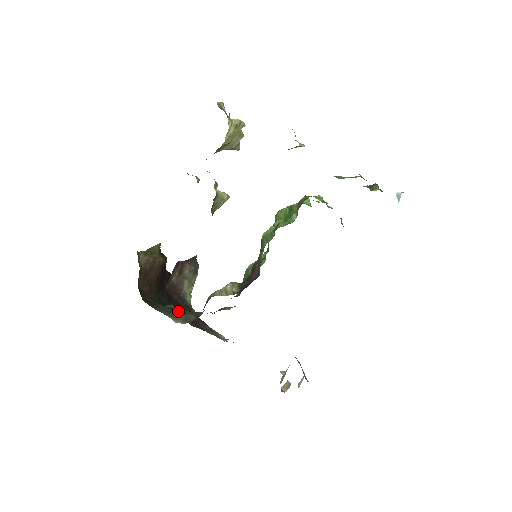
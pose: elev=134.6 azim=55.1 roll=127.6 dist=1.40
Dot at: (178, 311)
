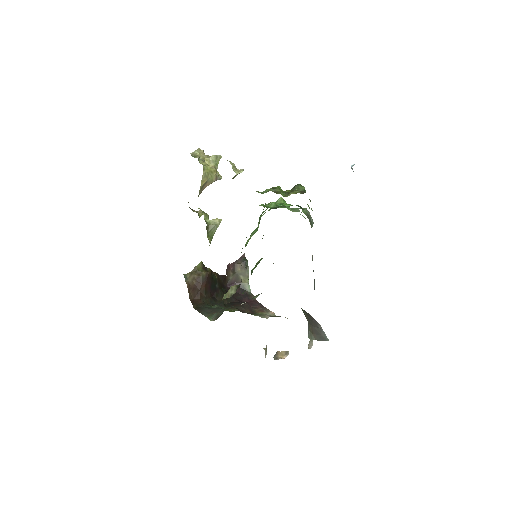
Dot at: (215, 310)
